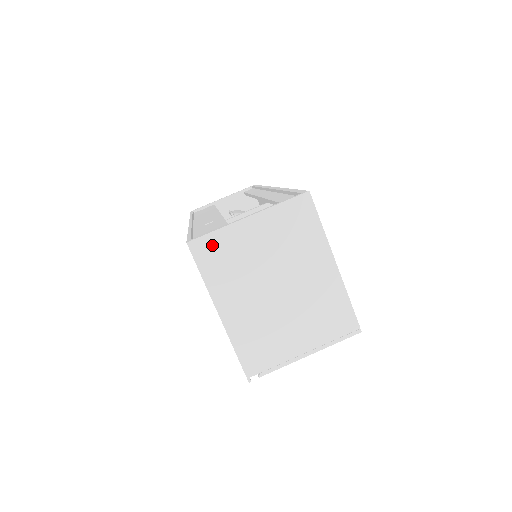
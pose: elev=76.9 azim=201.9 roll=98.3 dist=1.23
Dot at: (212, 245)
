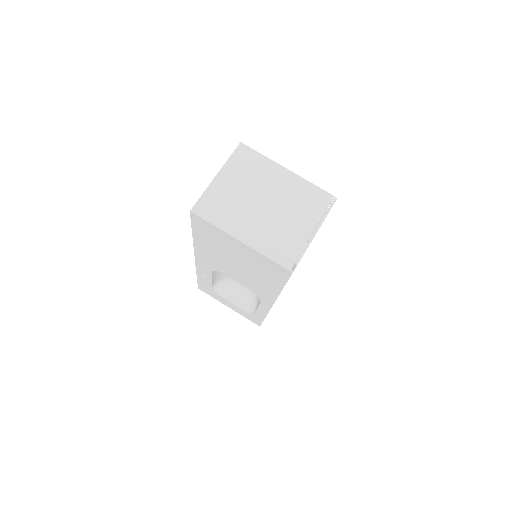
Dot at: (206, 203)
